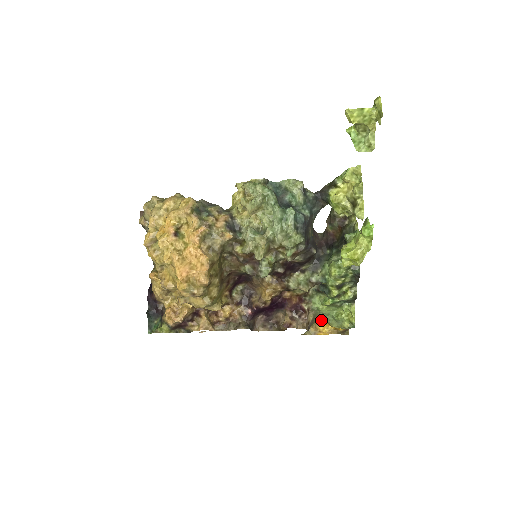
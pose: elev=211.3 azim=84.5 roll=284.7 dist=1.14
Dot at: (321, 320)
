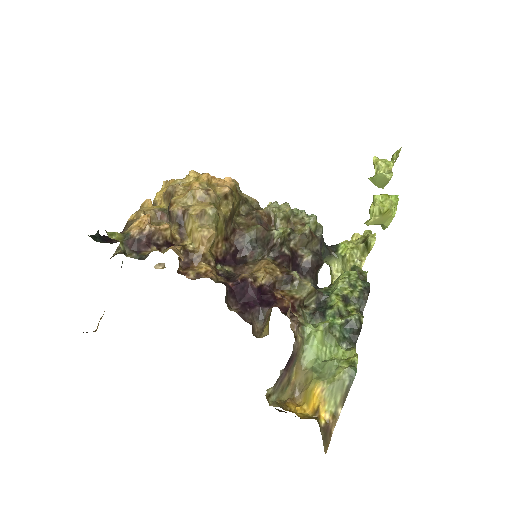
Dot at: (293, 400)
